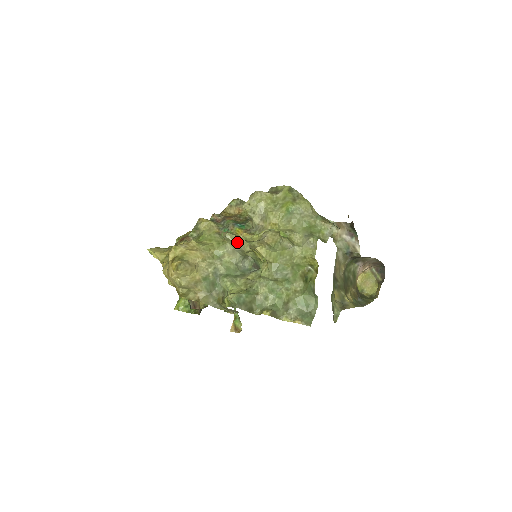
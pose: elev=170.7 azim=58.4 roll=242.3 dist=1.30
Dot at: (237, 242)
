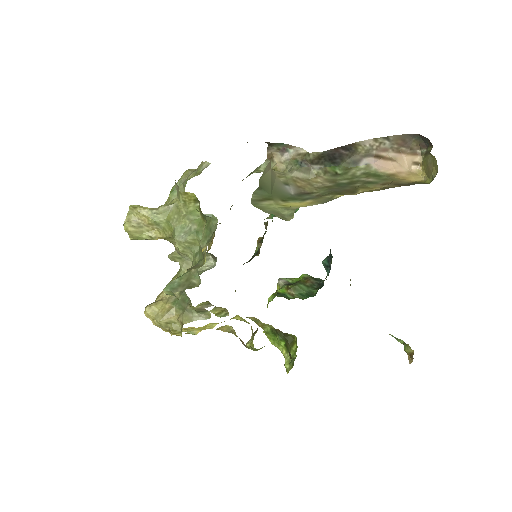
Dot at: (174, 253)
